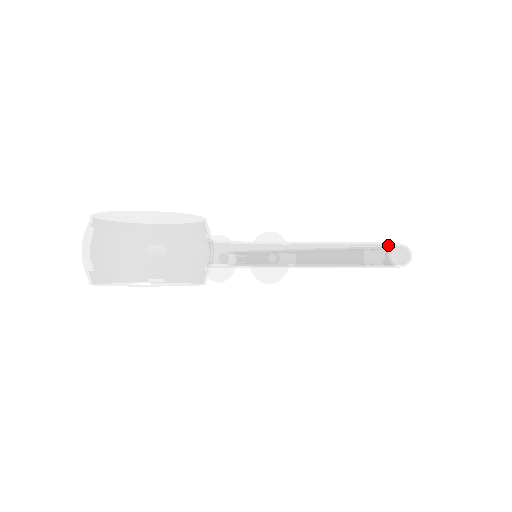
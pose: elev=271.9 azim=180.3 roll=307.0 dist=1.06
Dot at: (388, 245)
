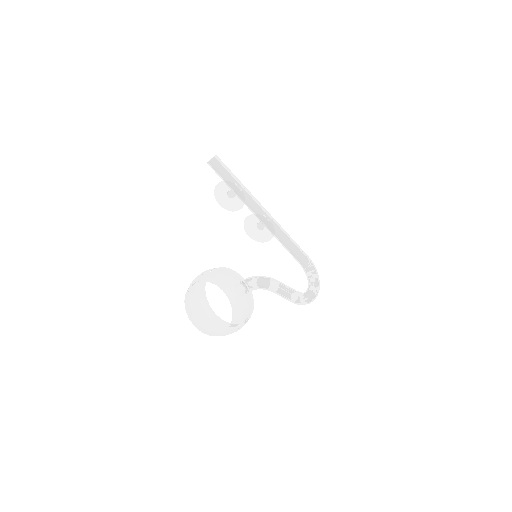
Dot at: (312, 300)
